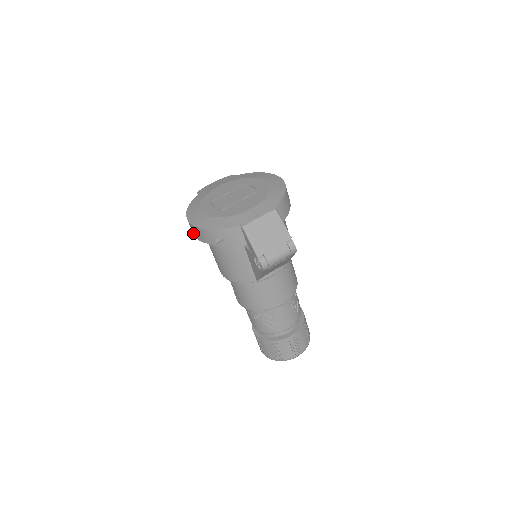
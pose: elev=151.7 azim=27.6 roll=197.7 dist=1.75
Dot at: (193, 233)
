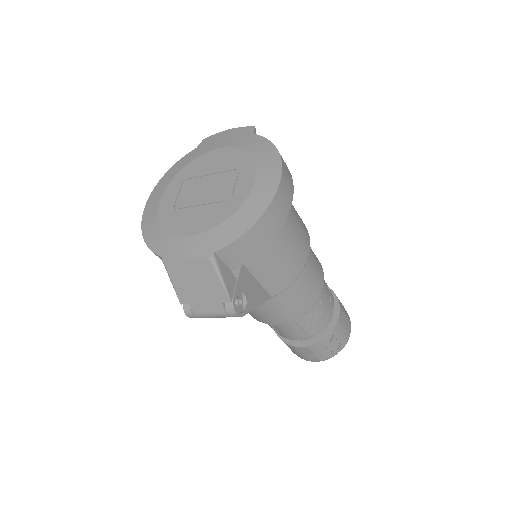
Dot at: occluded
